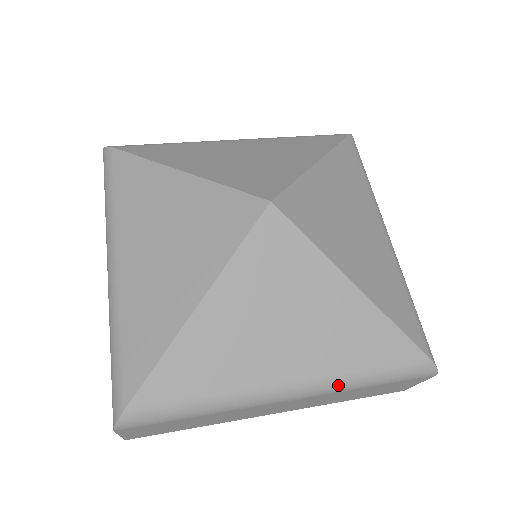
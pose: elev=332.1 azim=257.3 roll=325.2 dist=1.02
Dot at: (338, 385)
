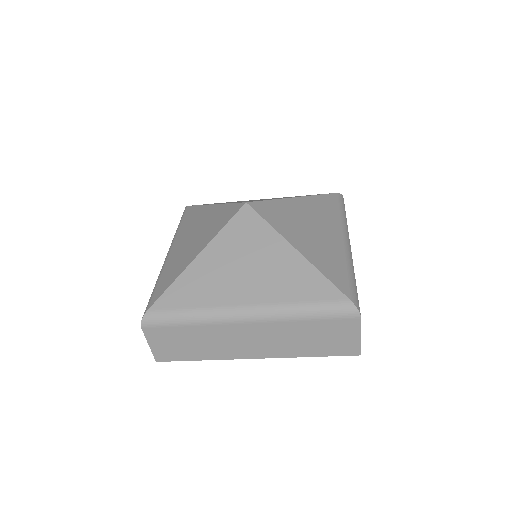
Dot at: (280, 312)
